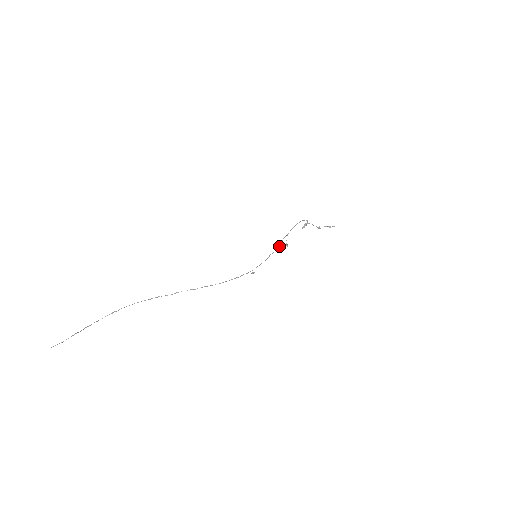
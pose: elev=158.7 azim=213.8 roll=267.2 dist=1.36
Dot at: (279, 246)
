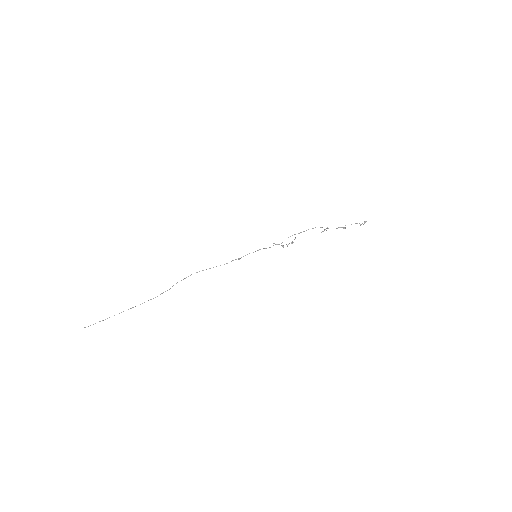
Dot at: occluded
